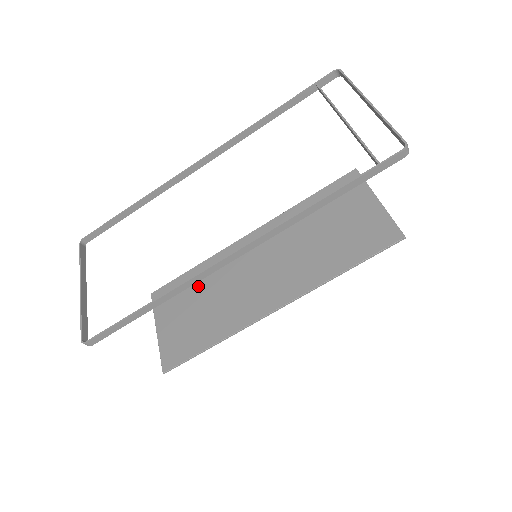
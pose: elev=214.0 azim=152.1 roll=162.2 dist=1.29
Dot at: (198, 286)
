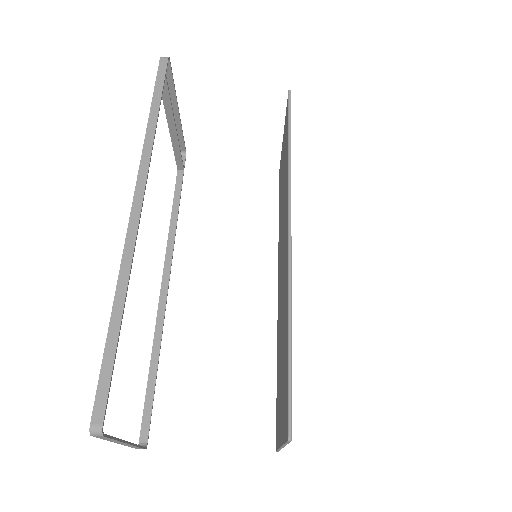
Dot at: (279, 363)
